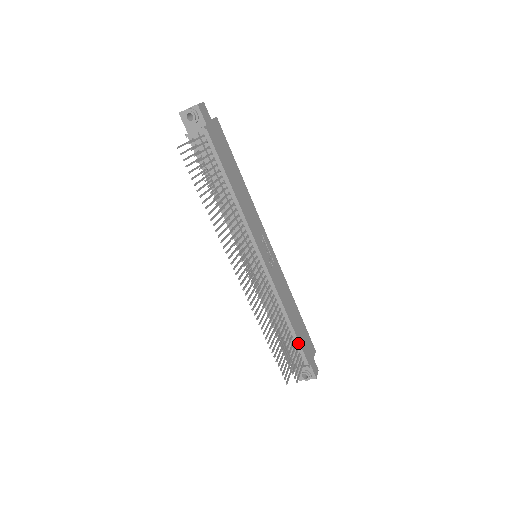
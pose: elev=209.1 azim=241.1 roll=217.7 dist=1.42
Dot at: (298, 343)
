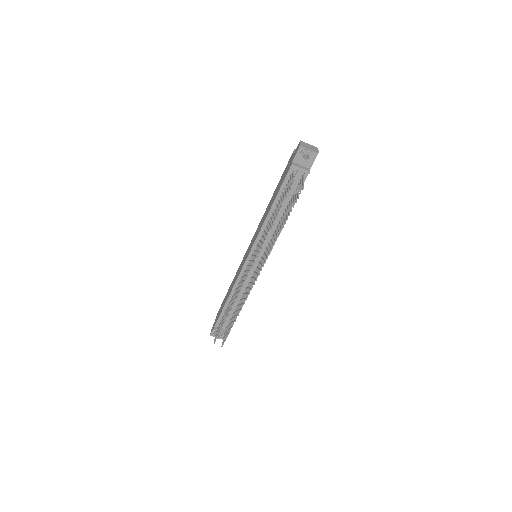
Dot at: occluded
